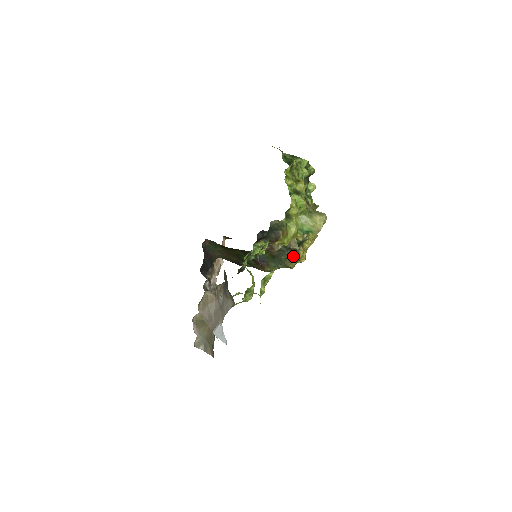
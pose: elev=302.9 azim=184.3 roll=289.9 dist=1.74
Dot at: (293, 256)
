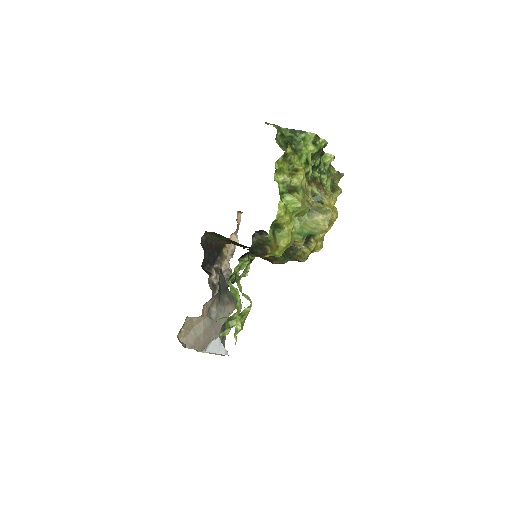
Dot at: (302, 250)
